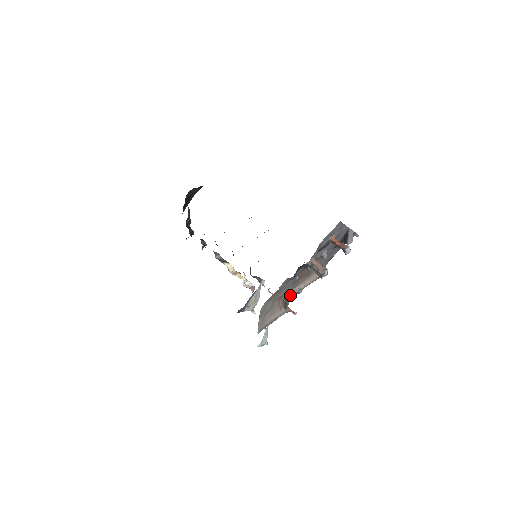
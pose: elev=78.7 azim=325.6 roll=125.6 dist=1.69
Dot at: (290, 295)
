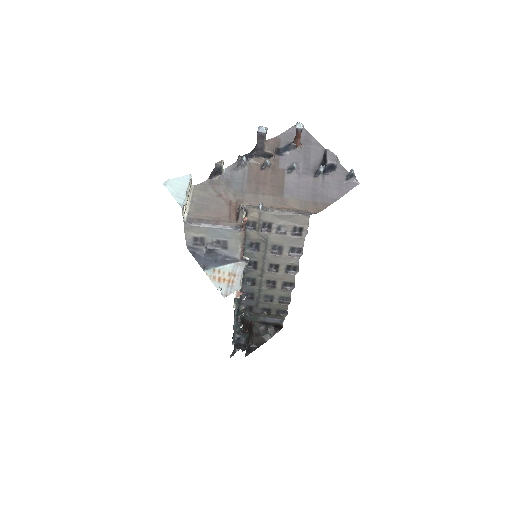
Dot at: (246, 205)
